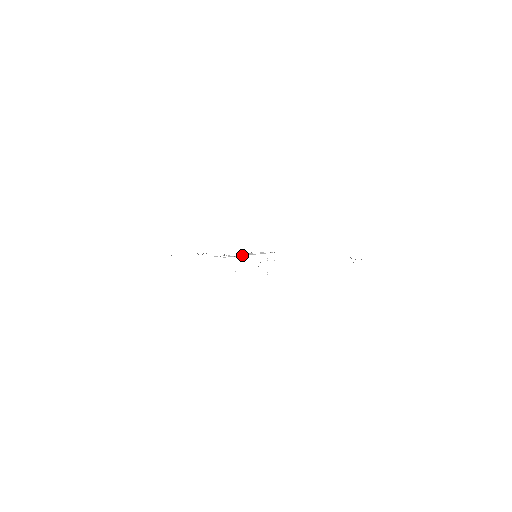
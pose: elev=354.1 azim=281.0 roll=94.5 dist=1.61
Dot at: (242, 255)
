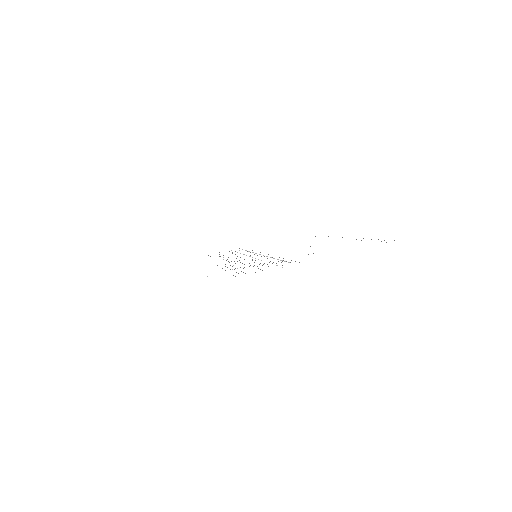
Dot at: occluded
